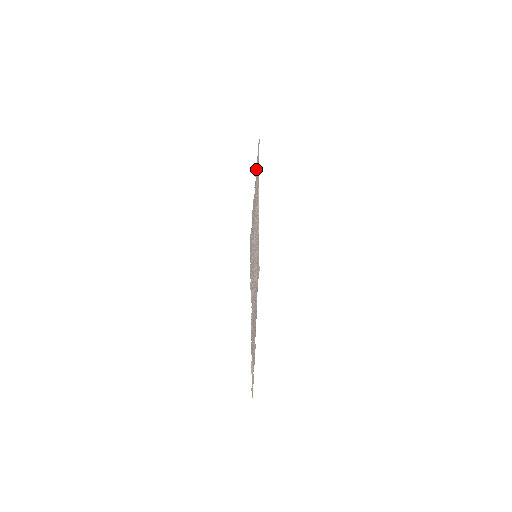
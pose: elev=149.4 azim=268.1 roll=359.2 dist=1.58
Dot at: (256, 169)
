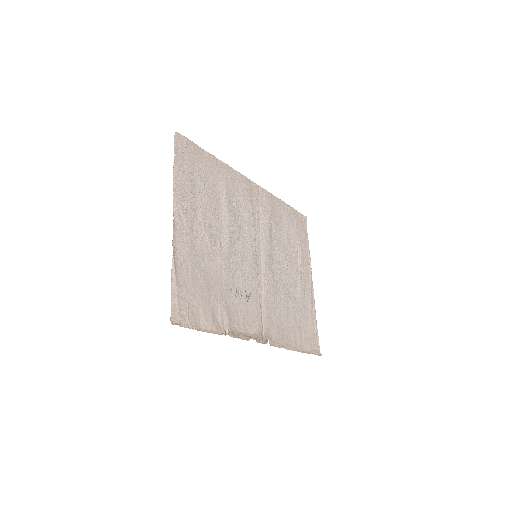
Dot at: (261, 188)
